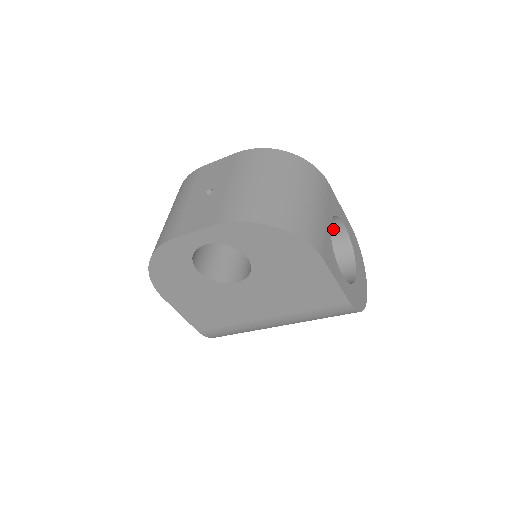
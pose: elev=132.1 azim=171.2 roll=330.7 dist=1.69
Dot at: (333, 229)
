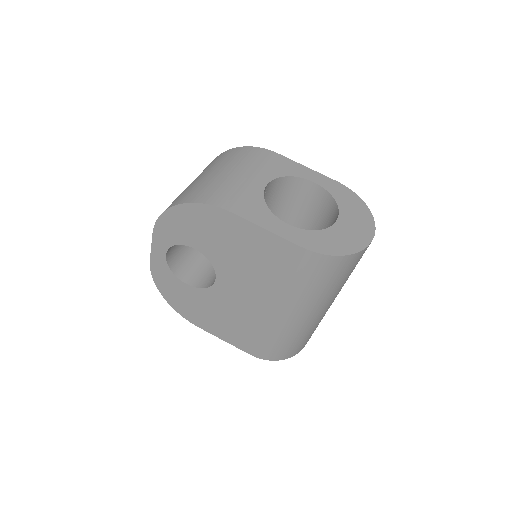
Dot at: (310, 193)
